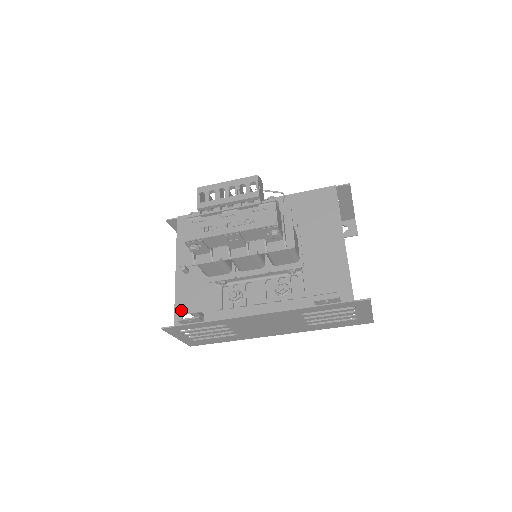
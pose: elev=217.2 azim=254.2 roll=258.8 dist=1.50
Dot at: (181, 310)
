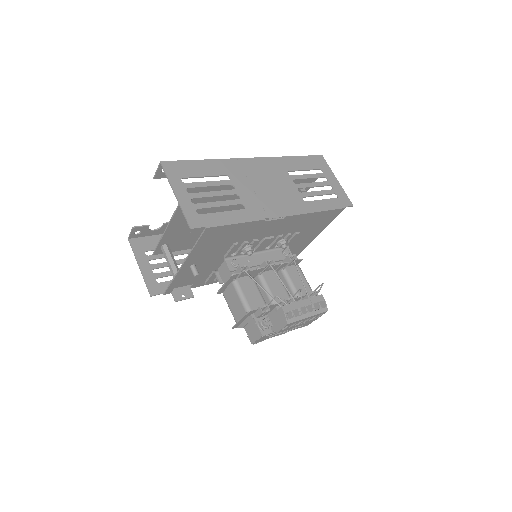
Dot at: (175, 287)
